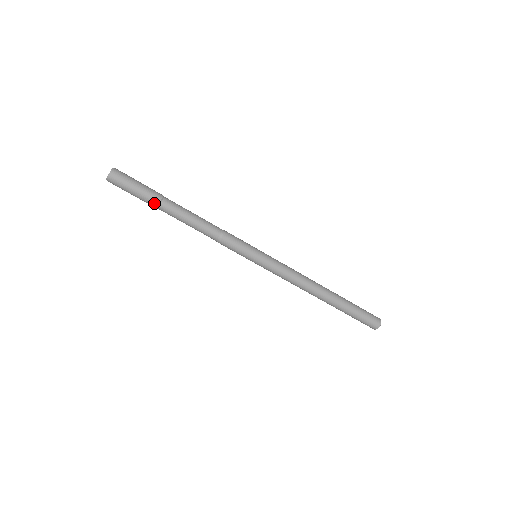
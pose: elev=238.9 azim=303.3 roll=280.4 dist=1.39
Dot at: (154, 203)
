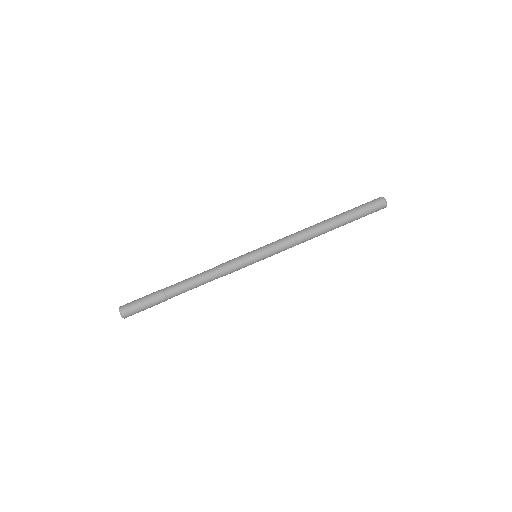
Dot at: (159, 292)
